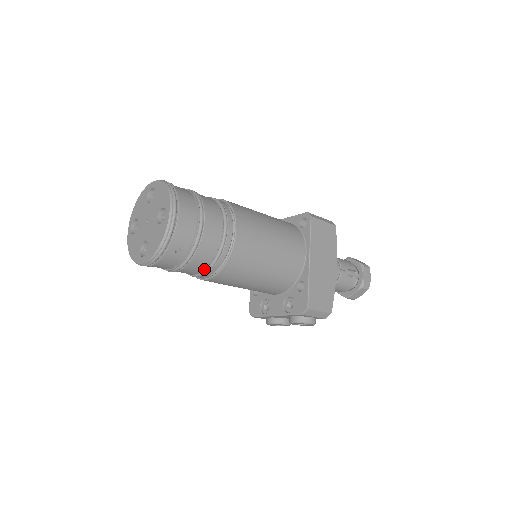
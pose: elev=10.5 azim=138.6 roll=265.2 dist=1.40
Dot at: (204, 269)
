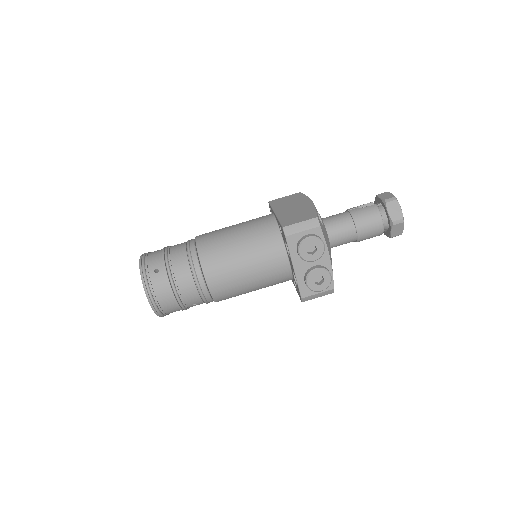
Dot at: (191, 274)
